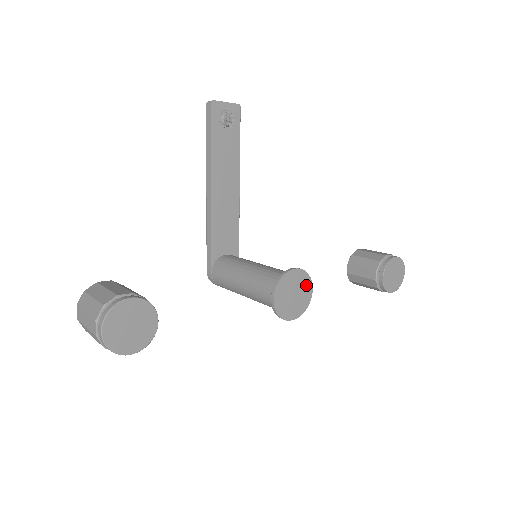
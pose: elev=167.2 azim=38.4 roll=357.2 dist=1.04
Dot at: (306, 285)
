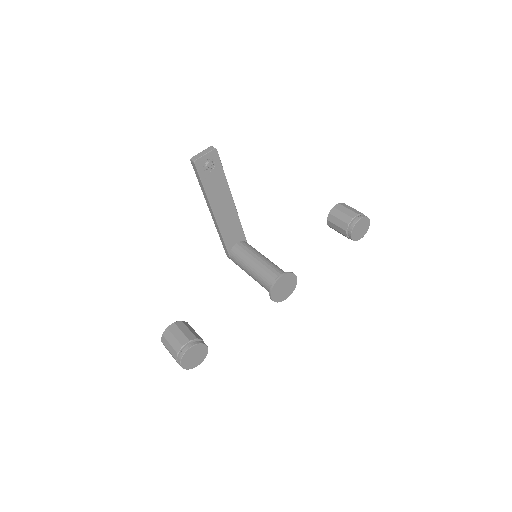
Dot at: (291, 278)
